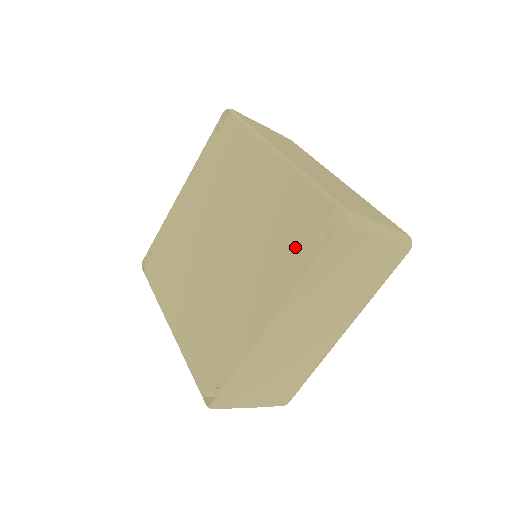
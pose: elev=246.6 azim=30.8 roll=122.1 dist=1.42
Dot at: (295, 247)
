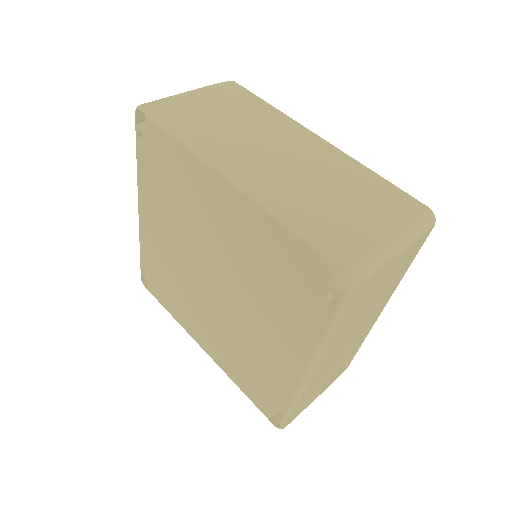
Dot at: (302, 304)
